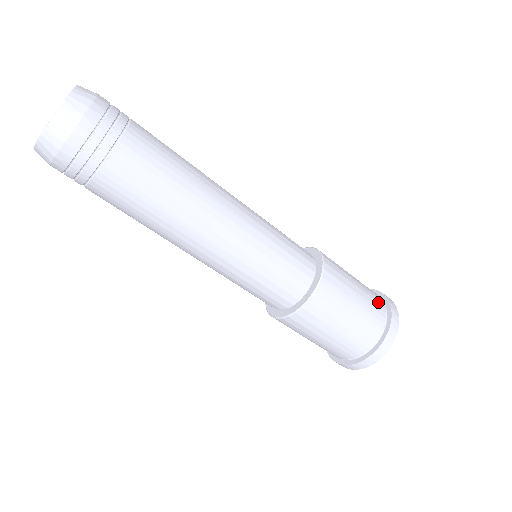
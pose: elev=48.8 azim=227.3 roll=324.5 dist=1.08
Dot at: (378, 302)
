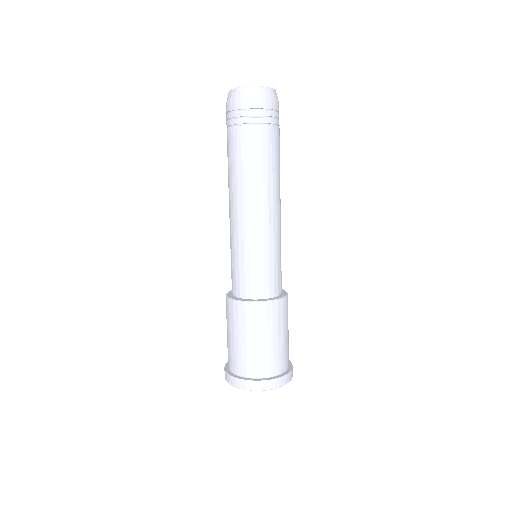
Dot at: occluded
